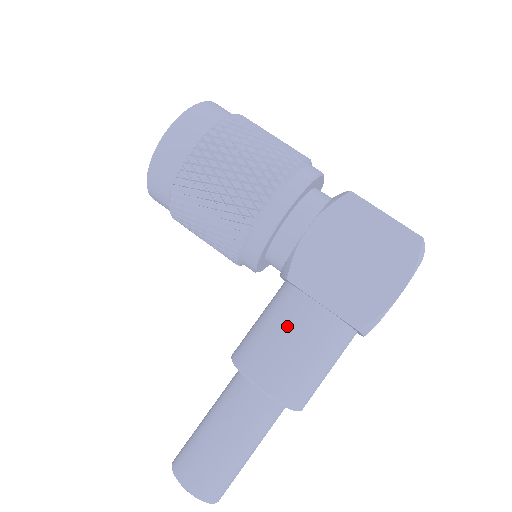
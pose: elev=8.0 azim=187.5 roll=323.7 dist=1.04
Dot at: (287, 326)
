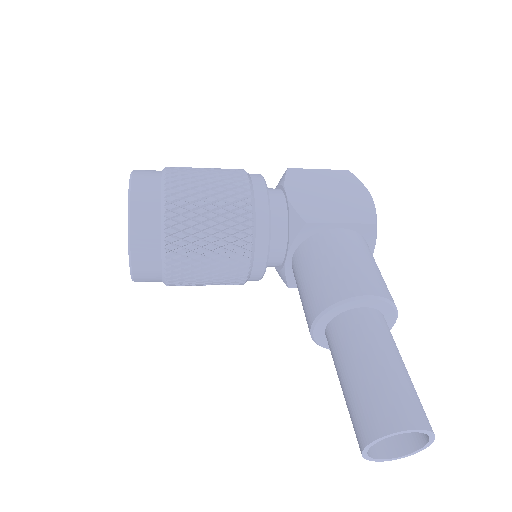
Dot at: (335, 252)
